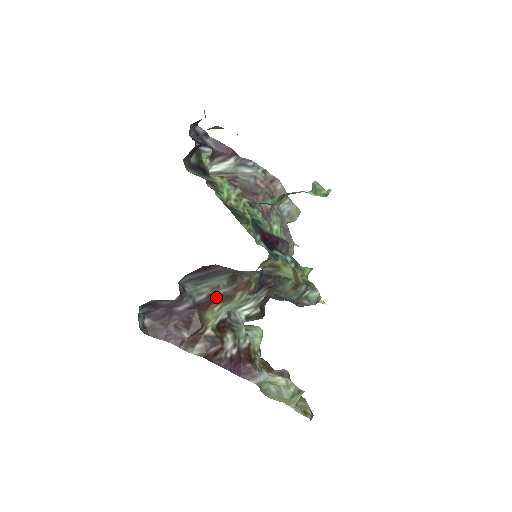
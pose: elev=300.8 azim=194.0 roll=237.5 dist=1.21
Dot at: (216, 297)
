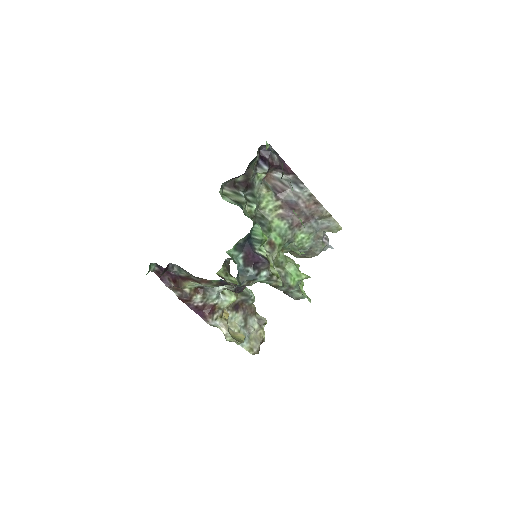
Dot at: (191, 278)
